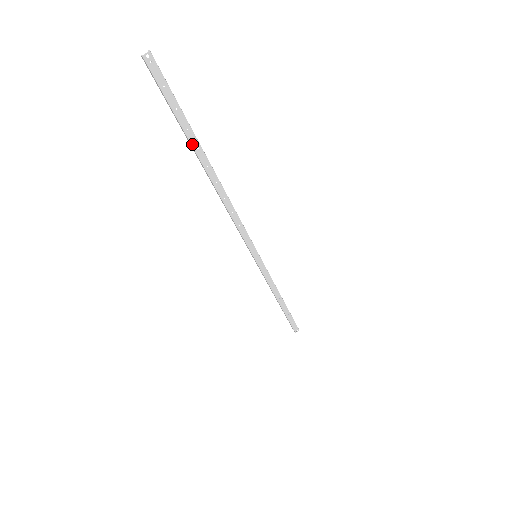
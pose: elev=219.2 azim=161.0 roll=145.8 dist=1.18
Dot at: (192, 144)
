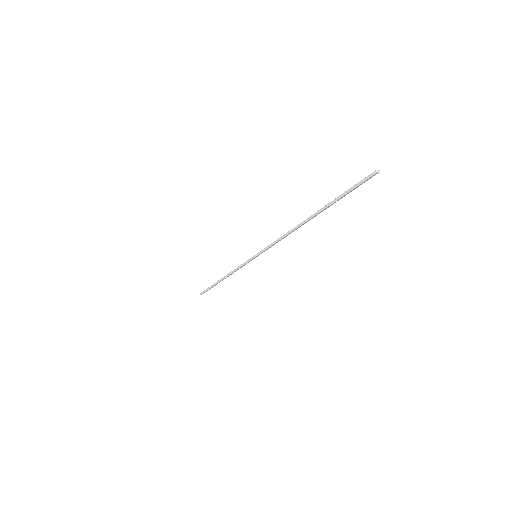
Dot at: (328, 207)
